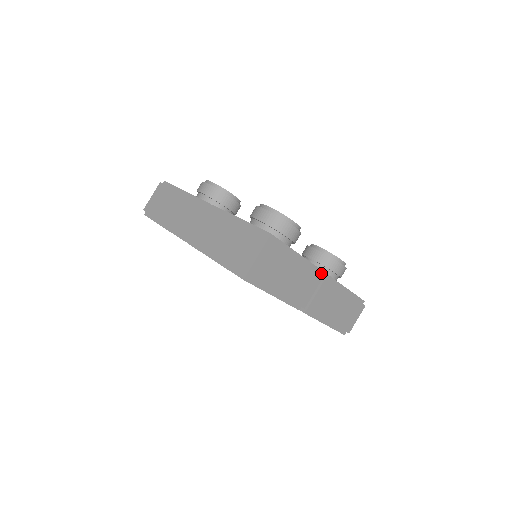
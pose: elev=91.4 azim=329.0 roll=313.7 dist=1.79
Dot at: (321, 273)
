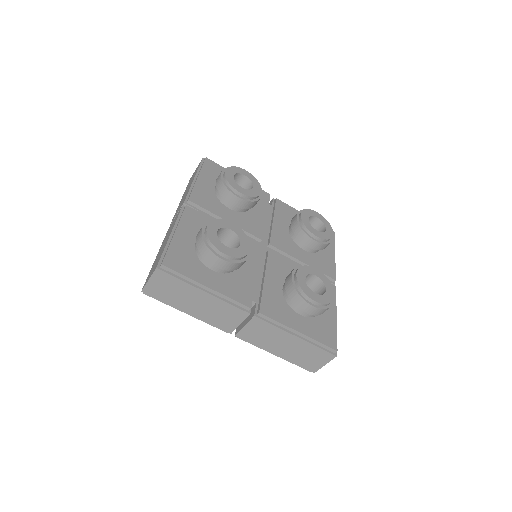
Dot at: (258, 308)
